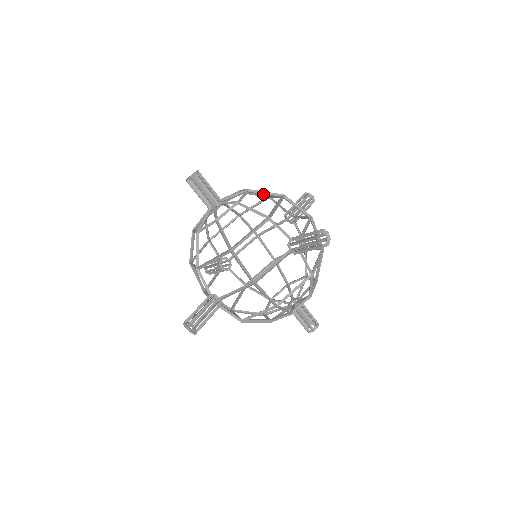
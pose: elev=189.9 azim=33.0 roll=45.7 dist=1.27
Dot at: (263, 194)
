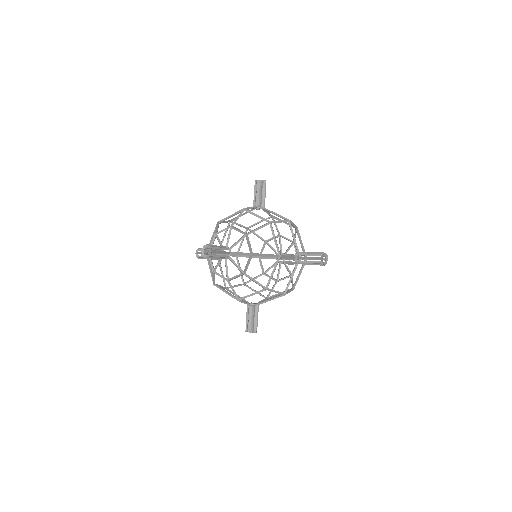
Dot at: occluded
